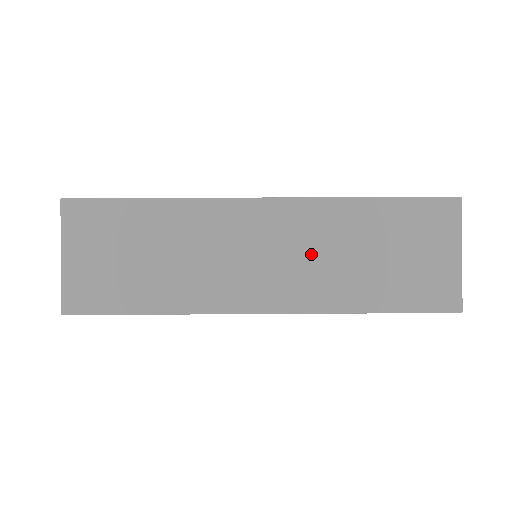
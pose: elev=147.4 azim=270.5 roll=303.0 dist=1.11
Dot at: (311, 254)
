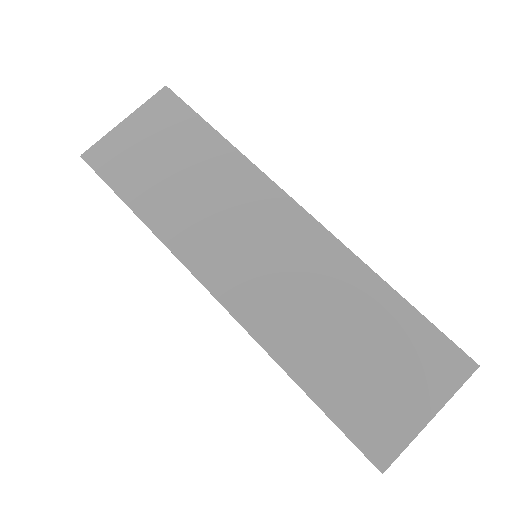
Dot at: (297, 285)
